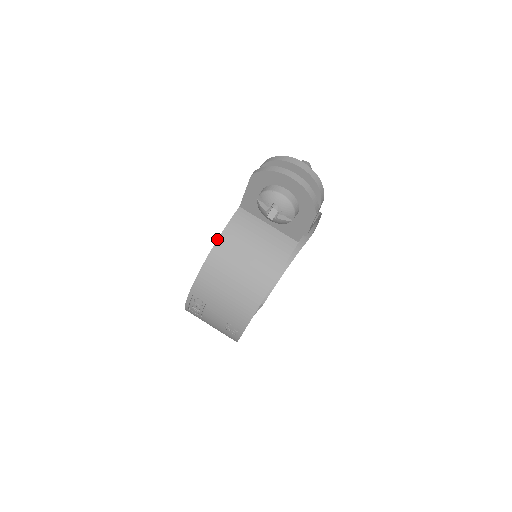
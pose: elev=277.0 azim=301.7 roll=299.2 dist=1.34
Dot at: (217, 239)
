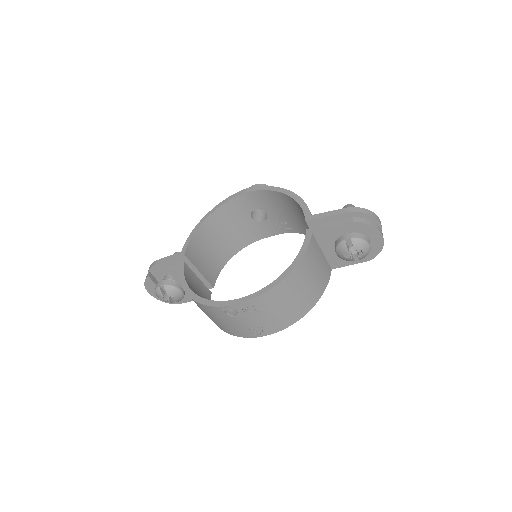
Dot at: (299, 261)
